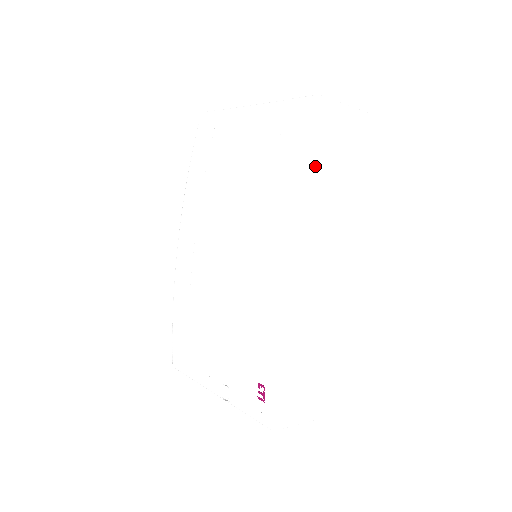
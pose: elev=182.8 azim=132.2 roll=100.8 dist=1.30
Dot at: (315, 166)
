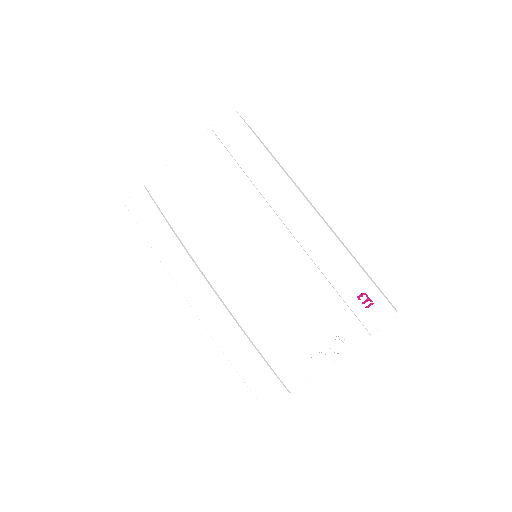
Dot at: occluded
